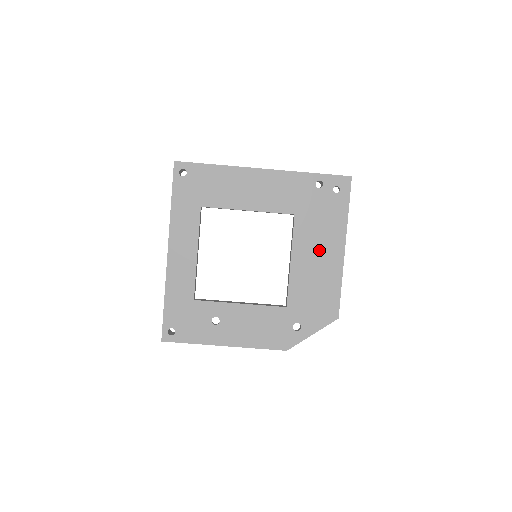
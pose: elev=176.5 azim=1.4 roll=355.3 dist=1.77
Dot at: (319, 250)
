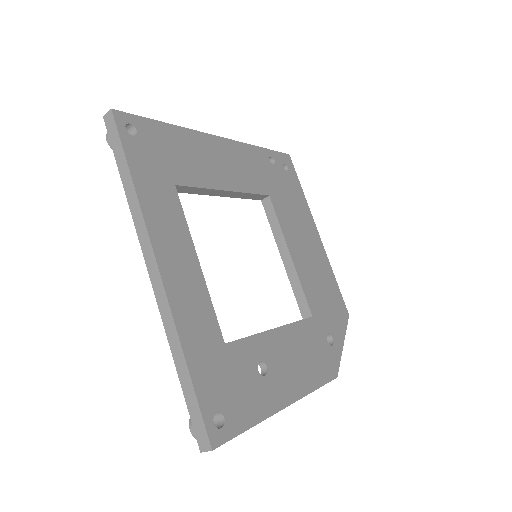
Dot at: (304, 237)
